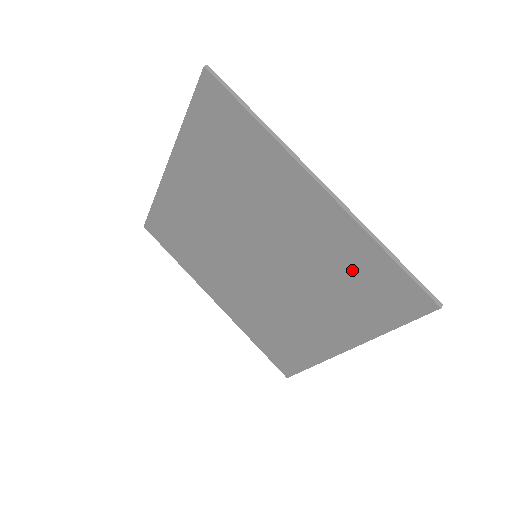
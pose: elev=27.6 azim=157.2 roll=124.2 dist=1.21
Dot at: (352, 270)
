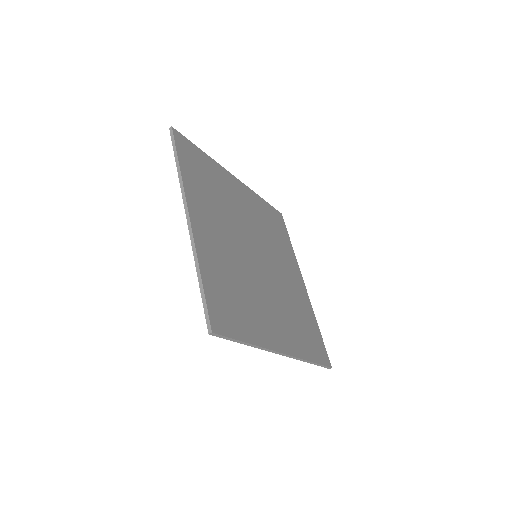
Dot at: occluded
